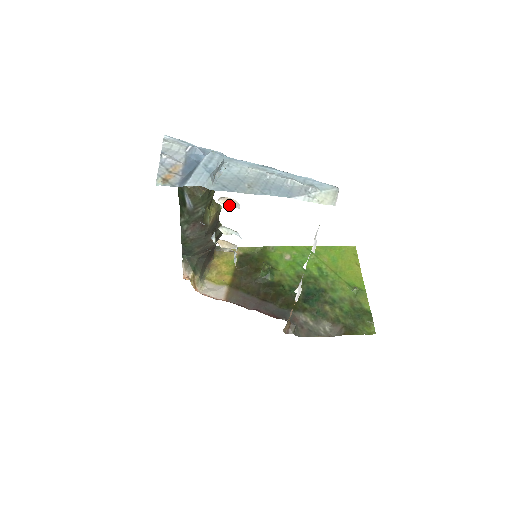
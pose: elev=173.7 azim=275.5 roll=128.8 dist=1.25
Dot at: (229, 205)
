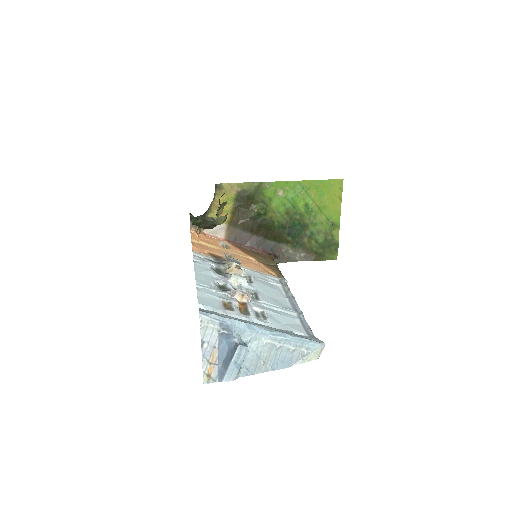
Dot at: (243, 299)
